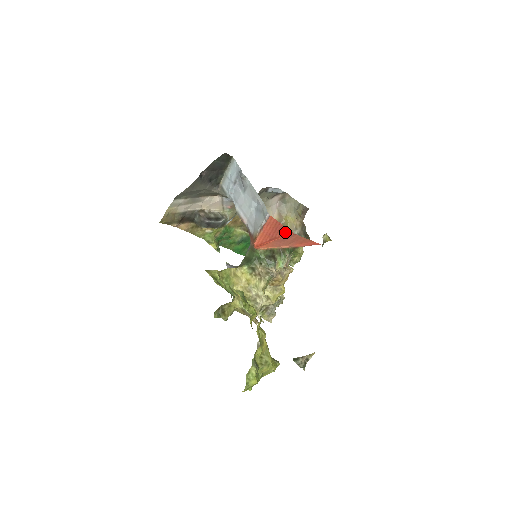
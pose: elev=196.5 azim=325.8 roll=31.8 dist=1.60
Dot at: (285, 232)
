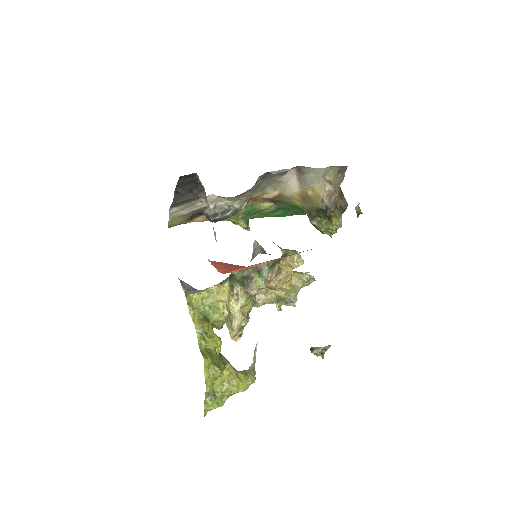
Dot at: (239, 266)
